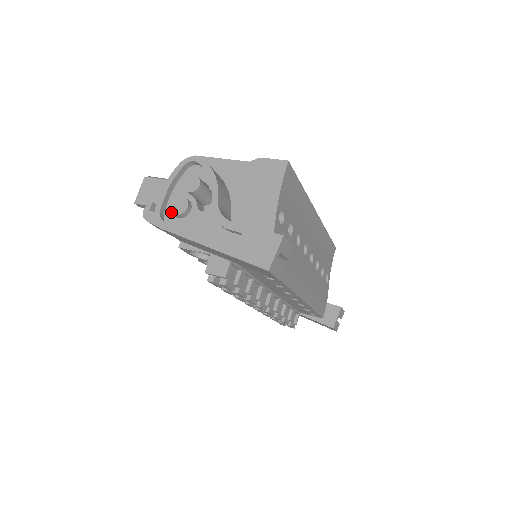
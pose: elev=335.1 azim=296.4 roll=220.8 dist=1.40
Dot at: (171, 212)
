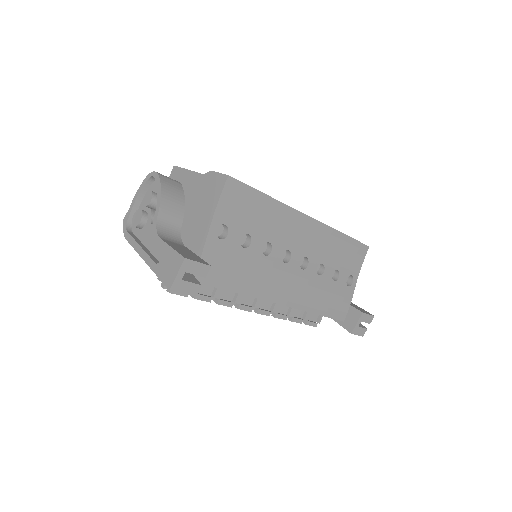
Dot at: (132, 223)
